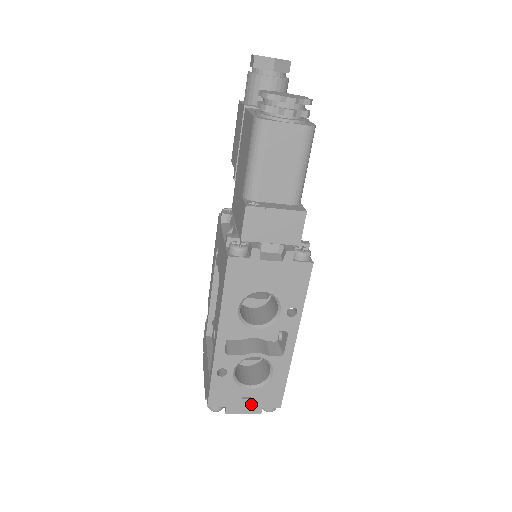
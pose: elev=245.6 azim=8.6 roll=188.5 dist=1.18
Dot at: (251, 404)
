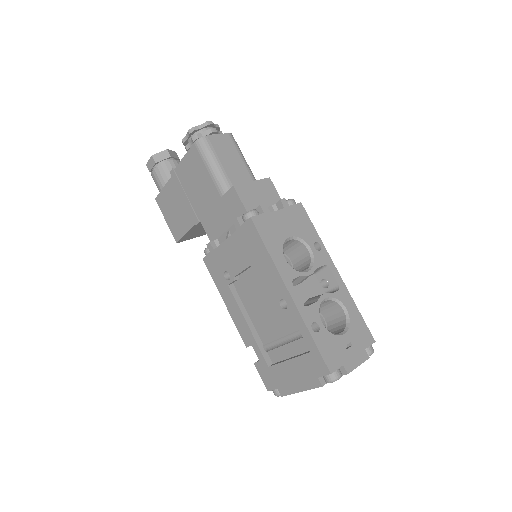
Dot at: (356, 351)
